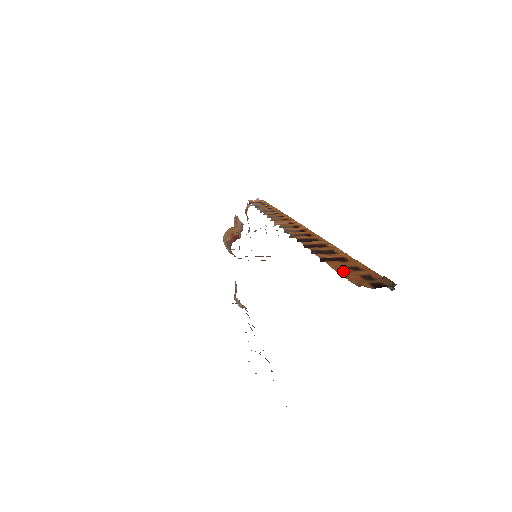
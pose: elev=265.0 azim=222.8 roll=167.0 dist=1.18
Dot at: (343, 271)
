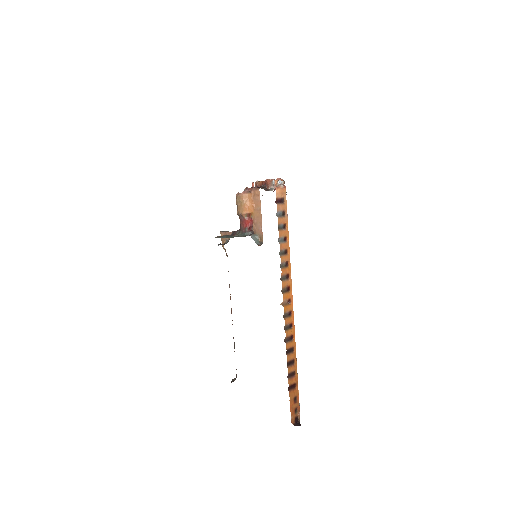
Dot at: (292, 405)
